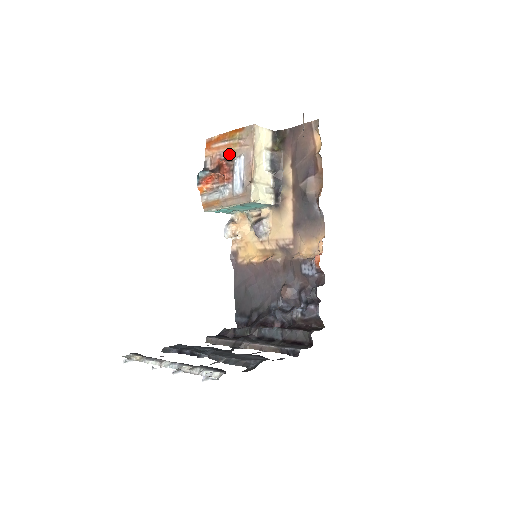
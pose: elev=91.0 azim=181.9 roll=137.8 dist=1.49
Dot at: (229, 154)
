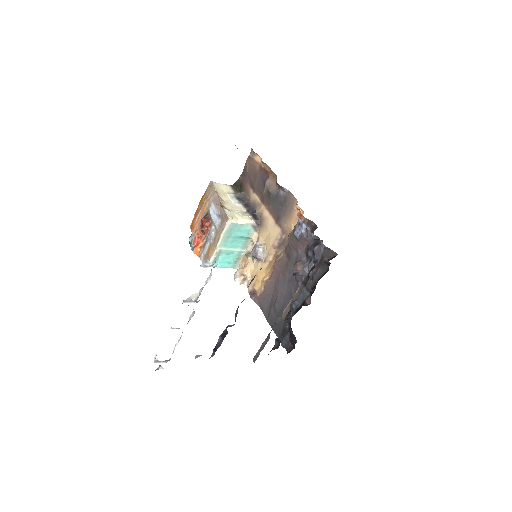
Dot at: (205, 214)
